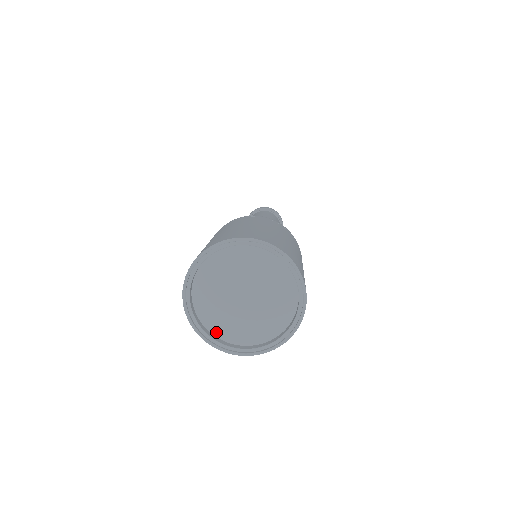
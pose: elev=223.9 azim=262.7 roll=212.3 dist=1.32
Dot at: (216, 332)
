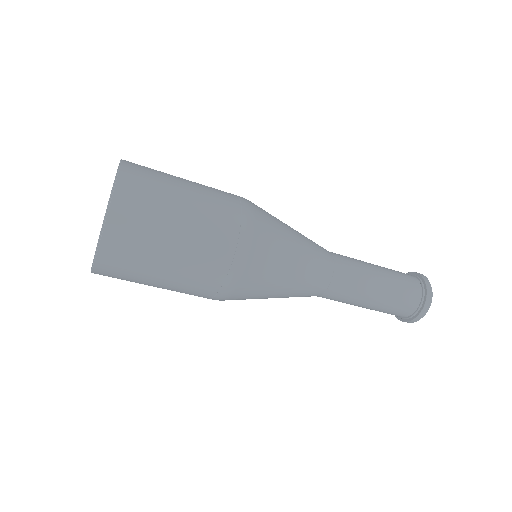
Dot at: occluded
